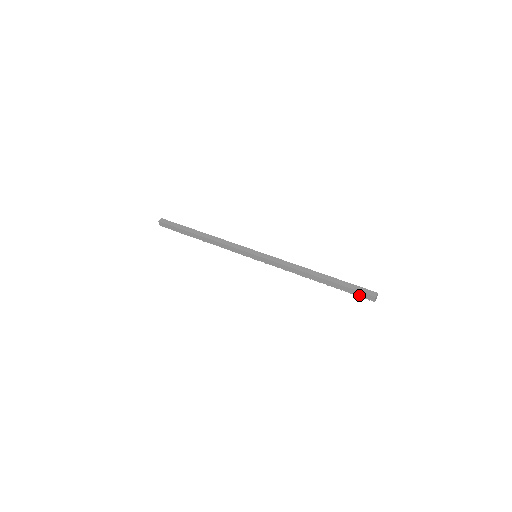
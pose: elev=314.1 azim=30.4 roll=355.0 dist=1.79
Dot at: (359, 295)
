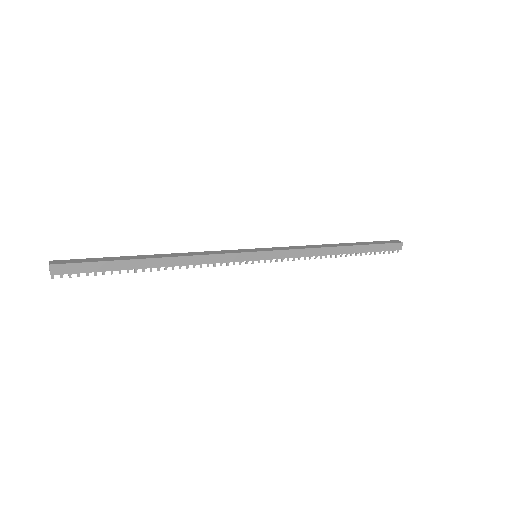
Dot at: (387, 249)
